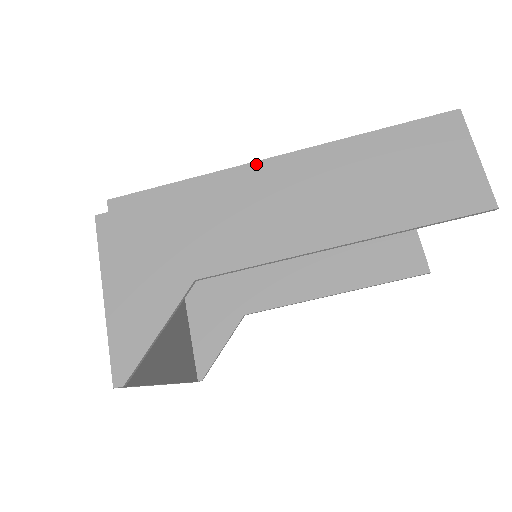
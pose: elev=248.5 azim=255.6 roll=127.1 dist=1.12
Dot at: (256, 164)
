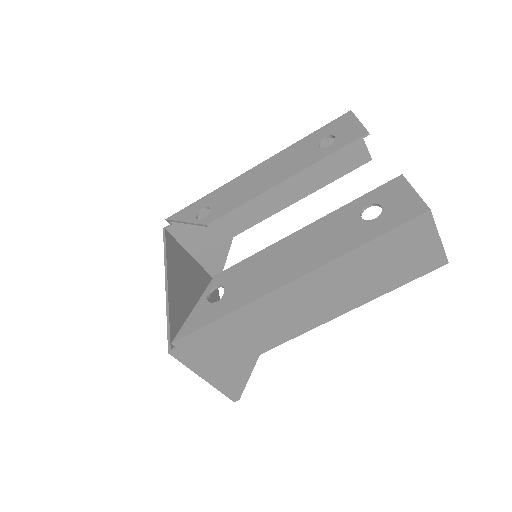
Dot at: (277, 291)
